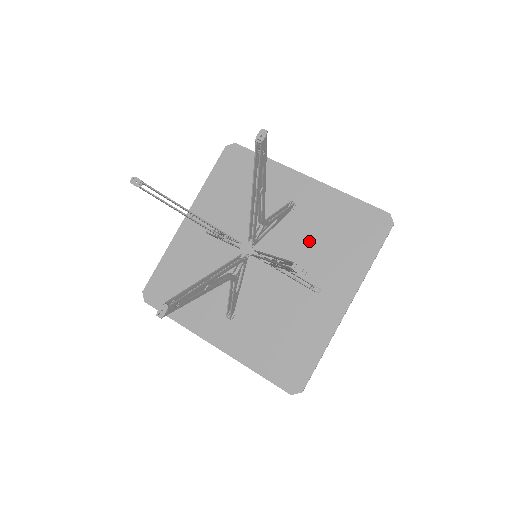
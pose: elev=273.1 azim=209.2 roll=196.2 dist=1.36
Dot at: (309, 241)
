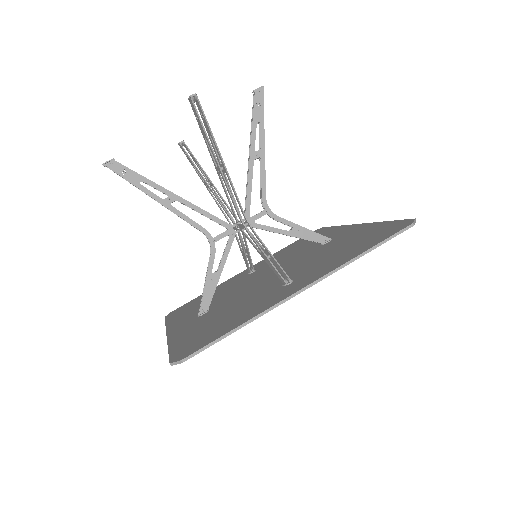
Dot at: (318, 256)
